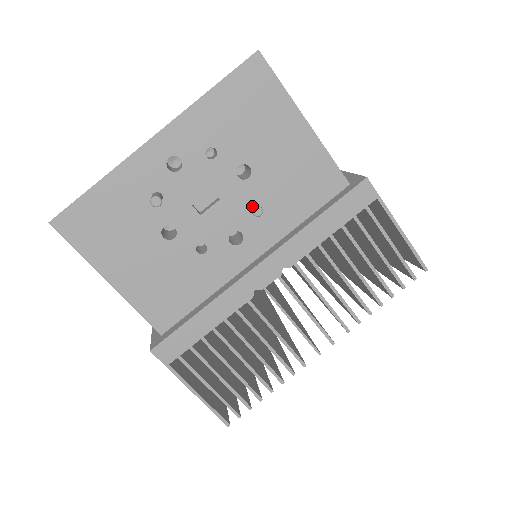
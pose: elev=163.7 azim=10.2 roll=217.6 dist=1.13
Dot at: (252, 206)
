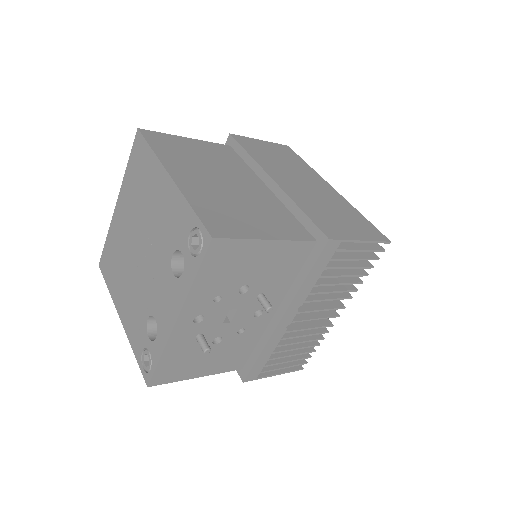
Dot at: (263, 306)
